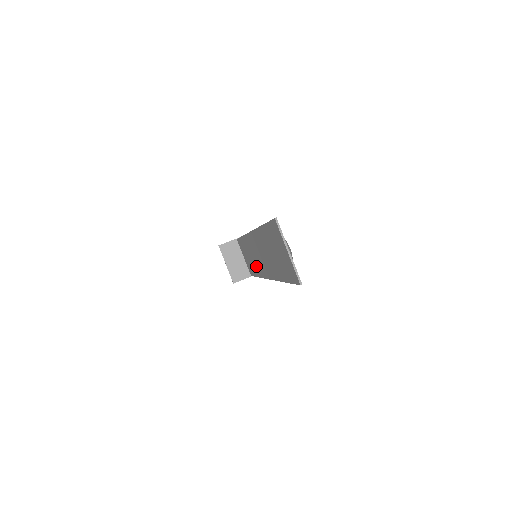
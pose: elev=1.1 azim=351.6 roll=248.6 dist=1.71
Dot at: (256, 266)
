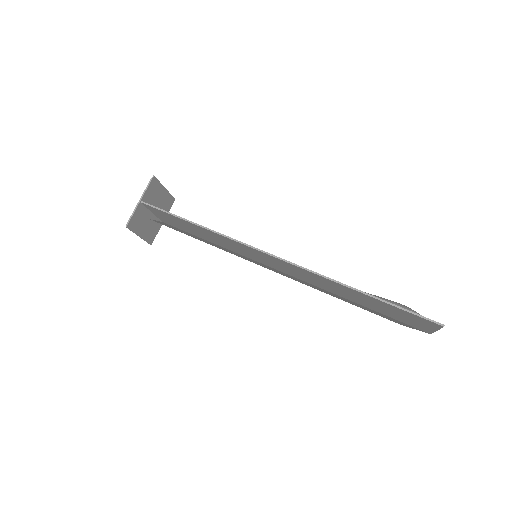
Dot at: (232, 249)
